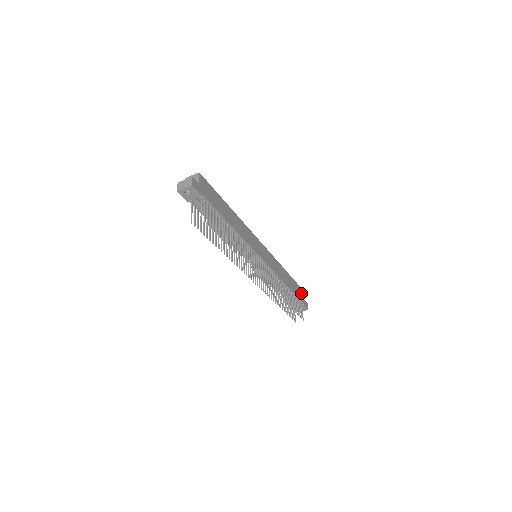
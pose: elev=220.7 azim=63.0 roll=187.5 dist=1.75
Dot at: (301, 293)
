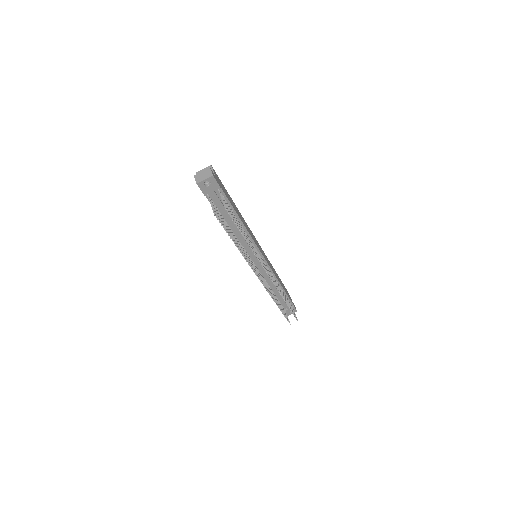
Dot at: (289, 295)
